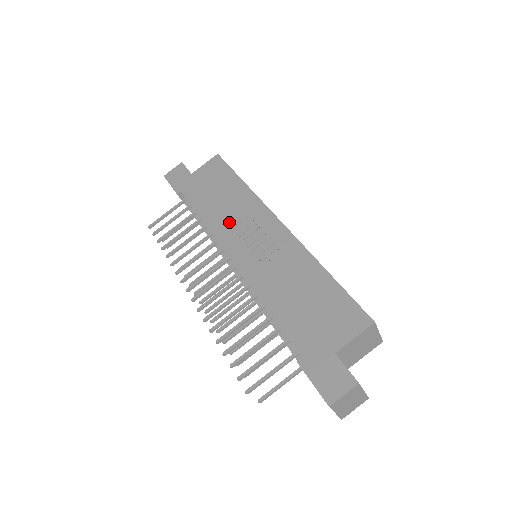
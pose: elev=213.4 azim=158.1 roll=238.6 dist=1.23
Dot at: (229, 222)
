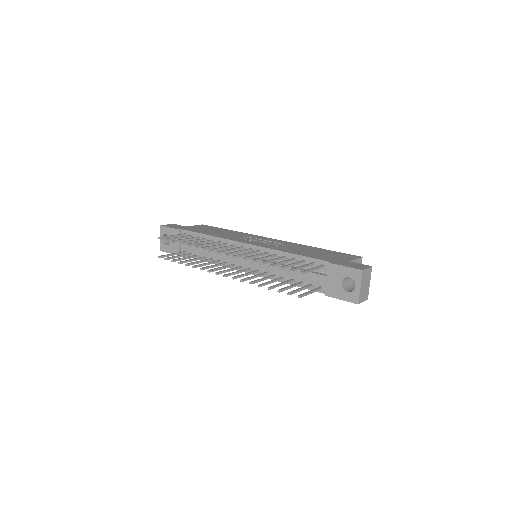
Dot at: (235, 237)
